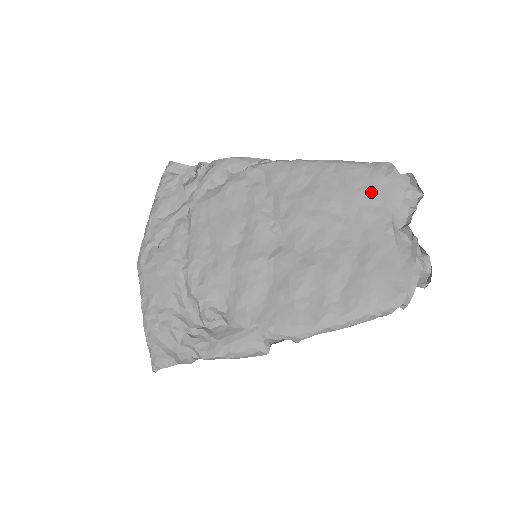
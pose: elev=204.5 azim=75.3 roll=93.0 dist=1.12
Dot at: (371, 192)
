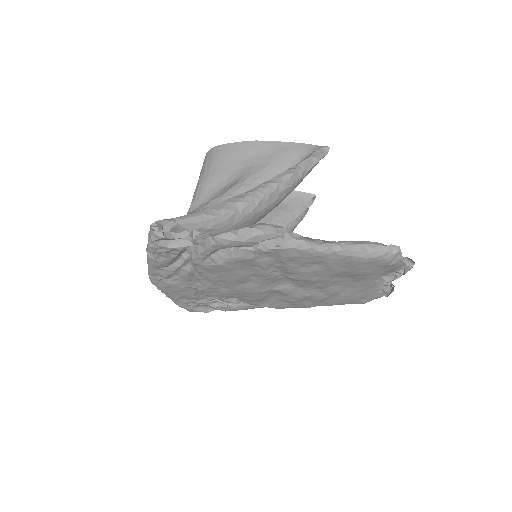
Dot at: (372, 272)
